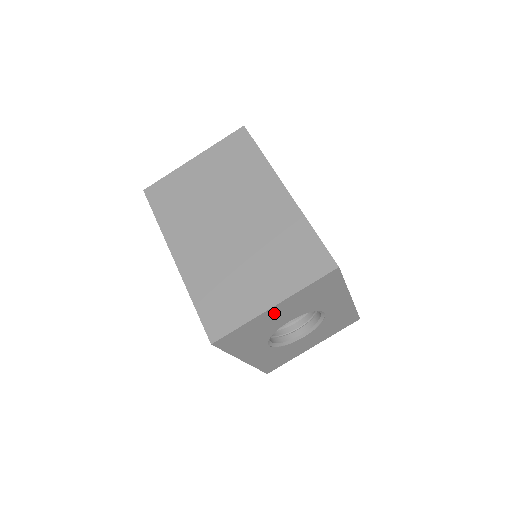
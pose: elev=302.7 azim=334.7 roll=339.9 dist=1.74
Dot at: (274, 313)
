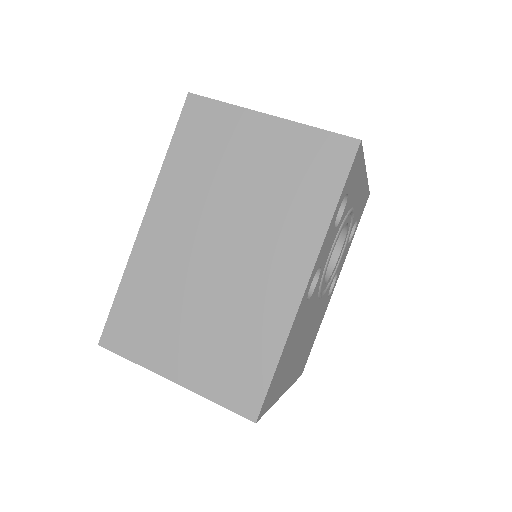
Dot at: occluded
